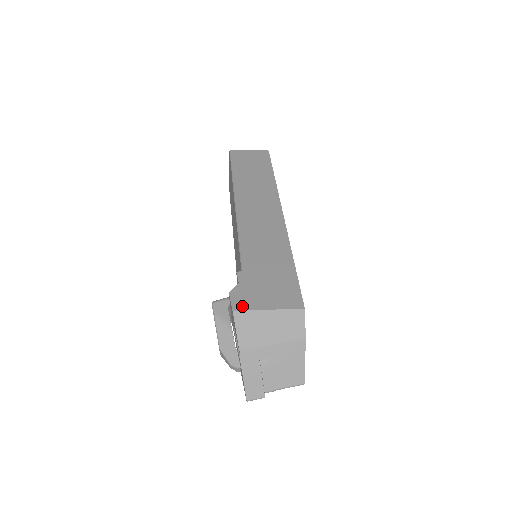
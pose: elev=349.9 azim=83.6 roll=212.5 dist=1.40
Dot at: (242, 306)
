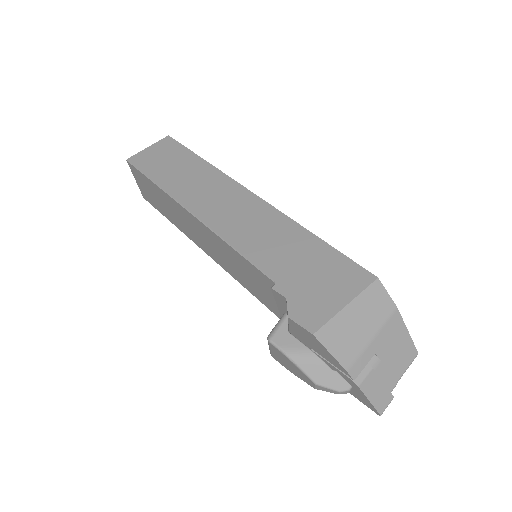
Dot at: (317, 322)
